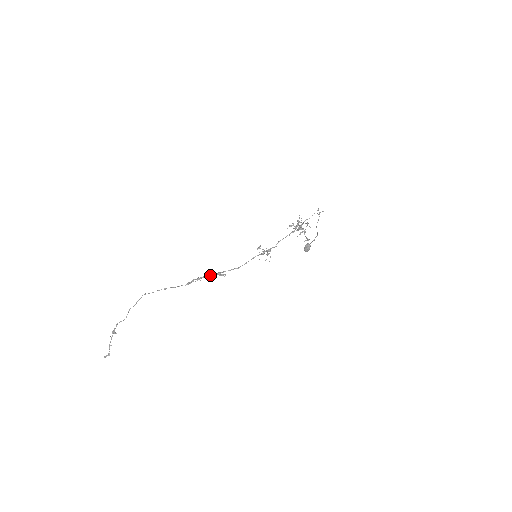
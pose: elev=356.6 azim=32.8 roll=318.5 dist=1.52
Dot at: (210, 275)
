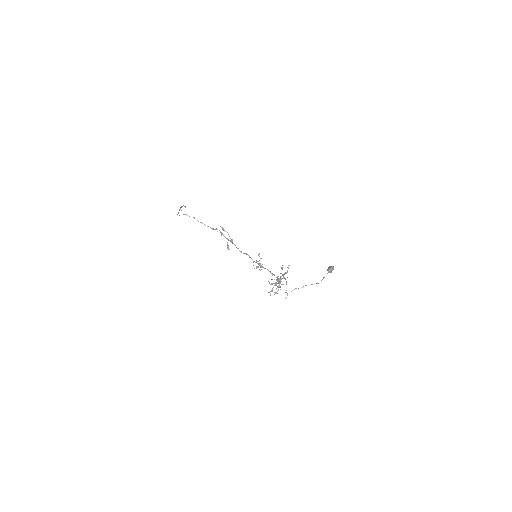
Dot at: (225, 237)
